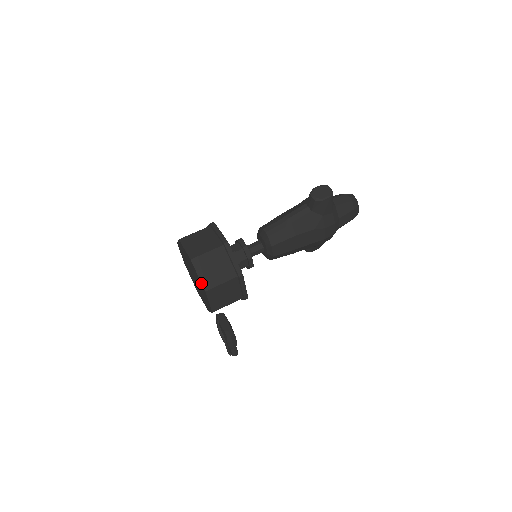
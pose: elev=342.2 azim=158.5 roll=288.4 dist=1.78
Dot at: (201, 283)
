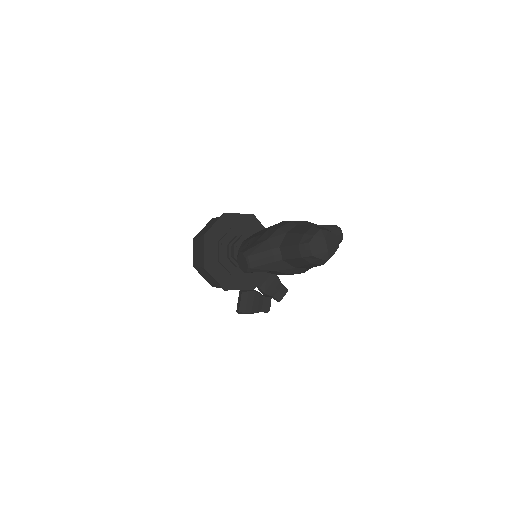
Dot at: occluded
